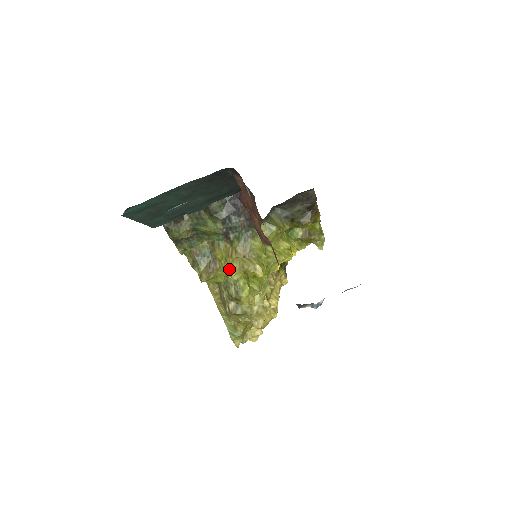
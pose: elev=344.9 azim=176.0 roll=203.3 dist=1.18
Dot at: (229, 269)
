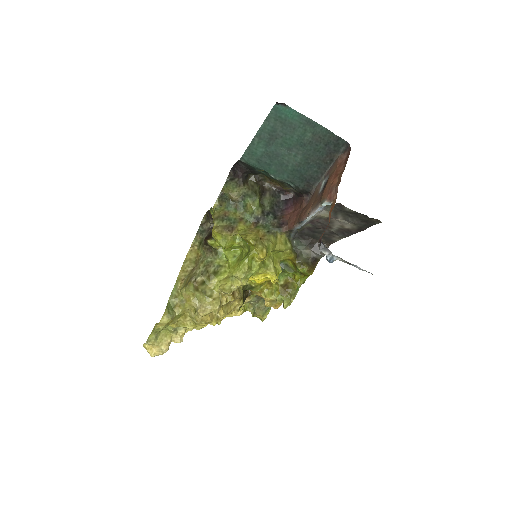
Dot at: (246, 234)
